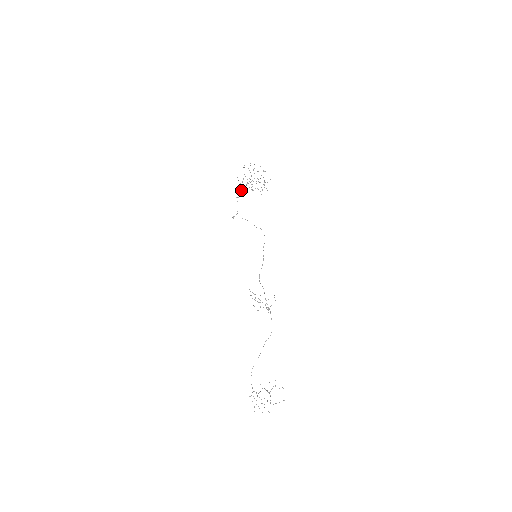
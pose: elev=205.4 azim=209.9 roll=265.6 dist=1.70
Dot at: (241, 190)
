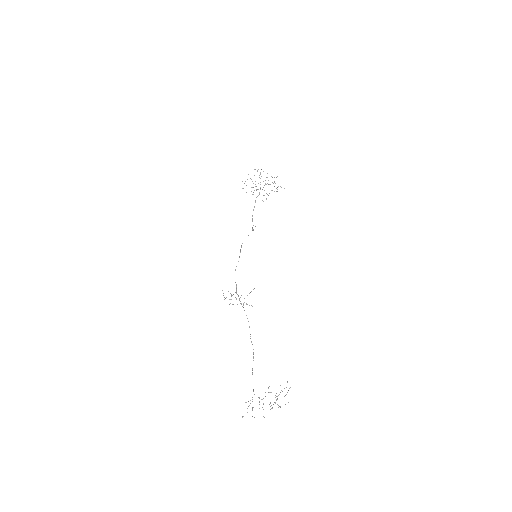
Dot at: (255, 201)
